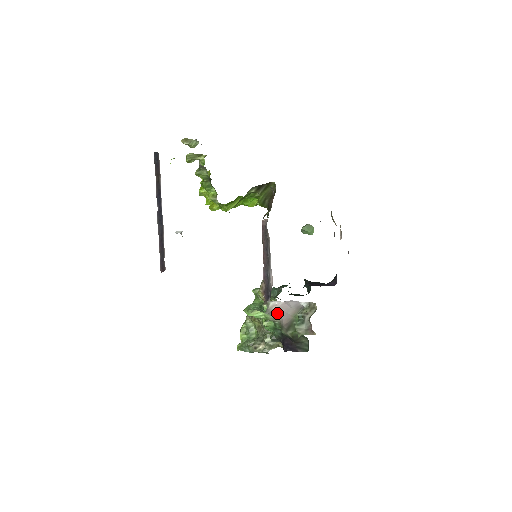
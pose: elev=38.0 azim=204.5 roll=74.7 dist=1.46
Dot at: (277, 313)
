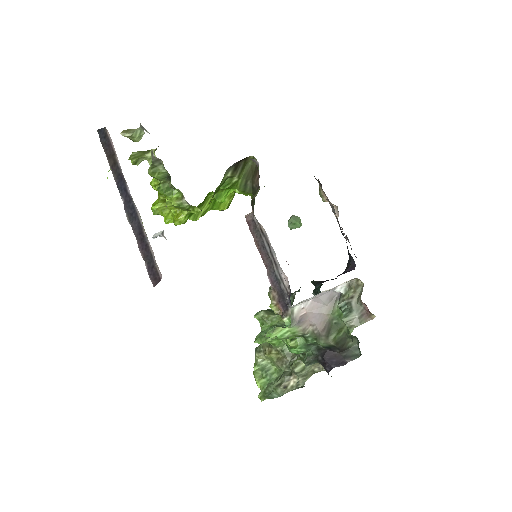
Dot at: (306, 320)
